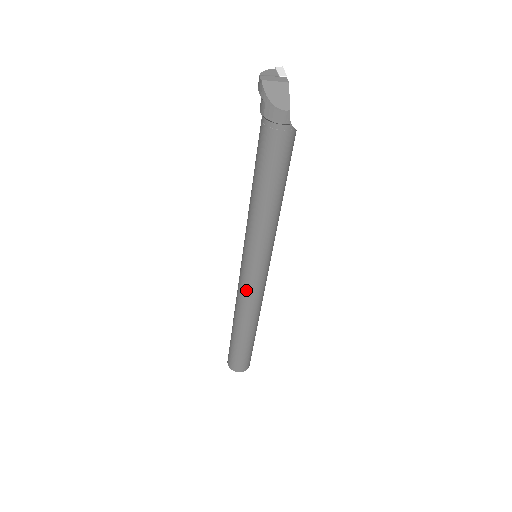
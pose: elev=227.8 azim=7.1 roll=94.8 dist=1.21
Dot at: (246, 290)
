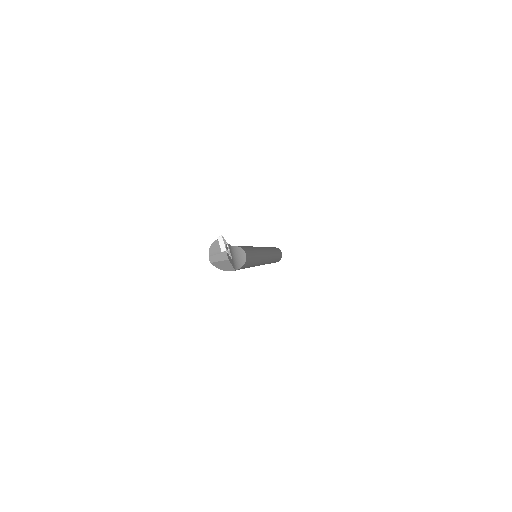
Dot at: occluded
